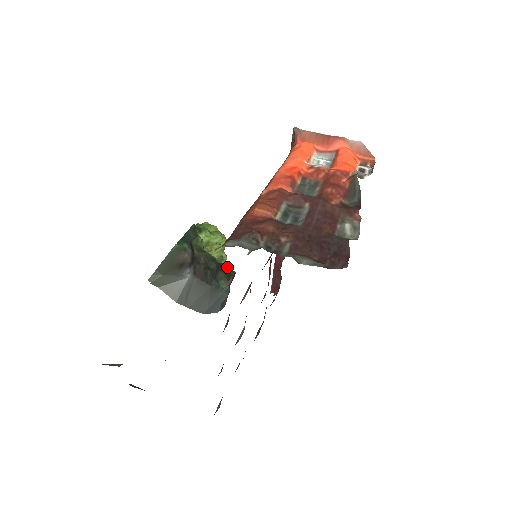
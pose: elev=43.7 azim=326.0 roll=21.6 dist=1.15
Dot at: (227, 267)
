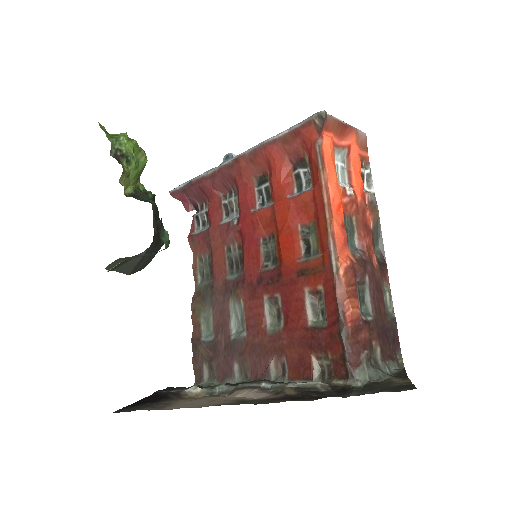
Dot at: (153, 197)
